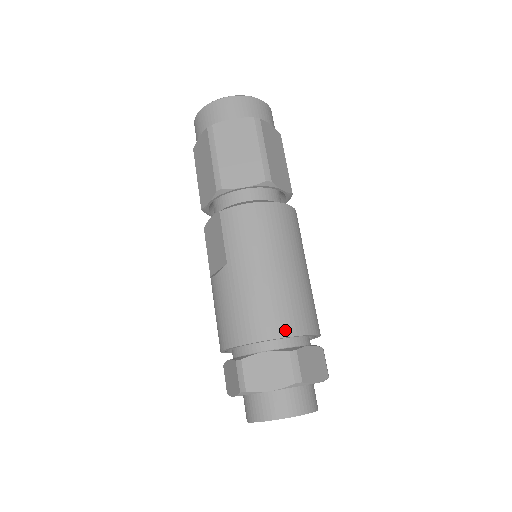
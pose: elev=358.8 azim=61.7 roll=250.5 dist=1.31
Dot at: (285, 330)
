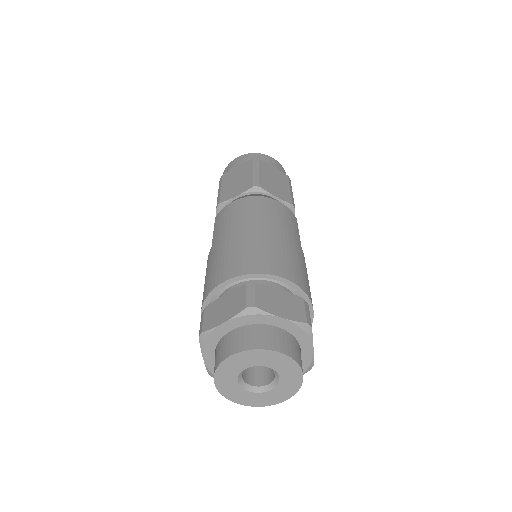
Dot at: (246, 270)
